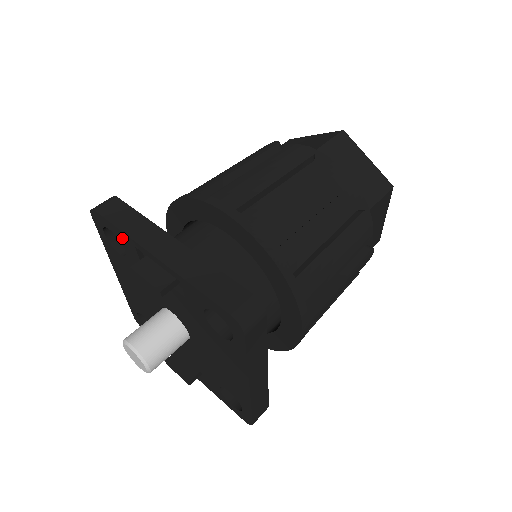
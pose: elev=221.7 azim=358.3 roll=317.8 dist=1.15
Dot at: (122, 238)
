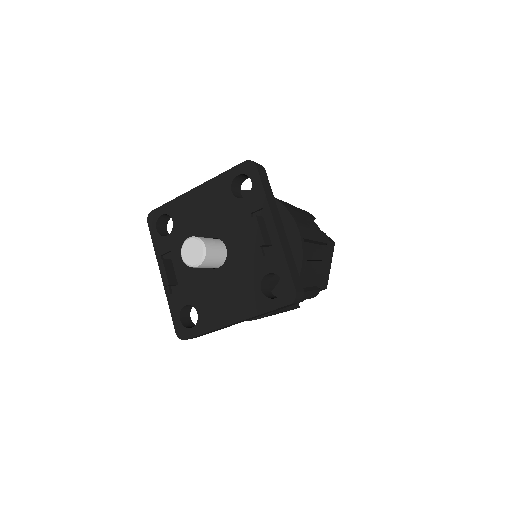
Dot at: (257, 194)
